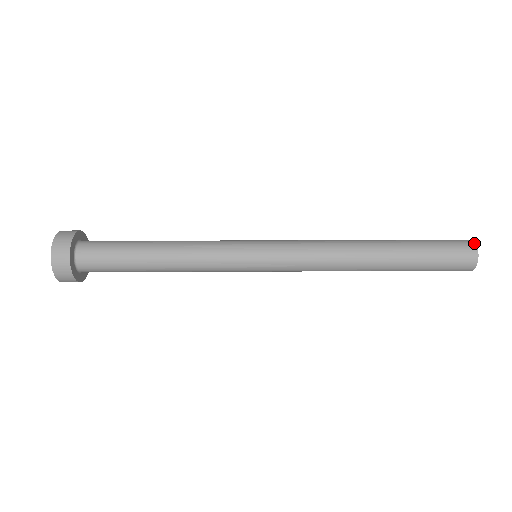
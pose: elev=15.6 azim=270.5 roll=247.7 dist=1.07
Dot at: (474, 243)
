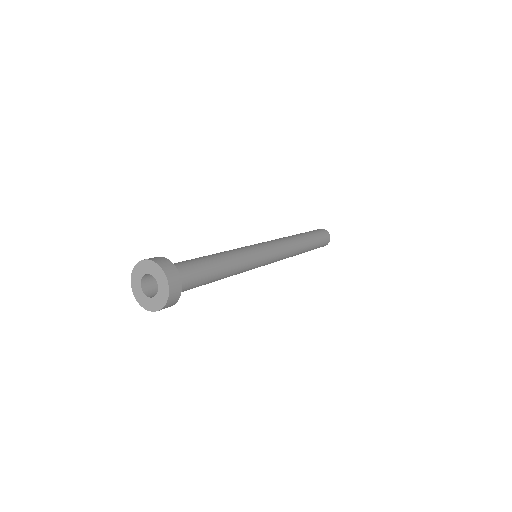
Dot at: occluded
